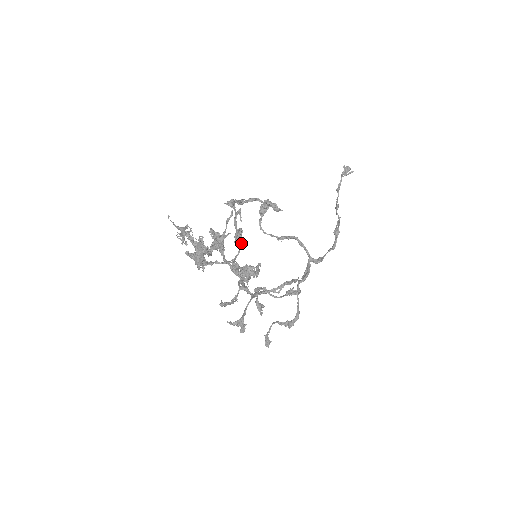
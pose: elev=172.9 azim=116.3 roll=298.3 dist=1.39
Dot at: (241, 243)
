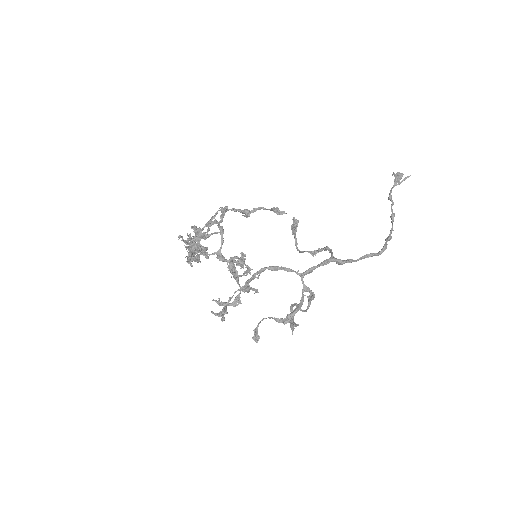
Dot at: (222, 235)
